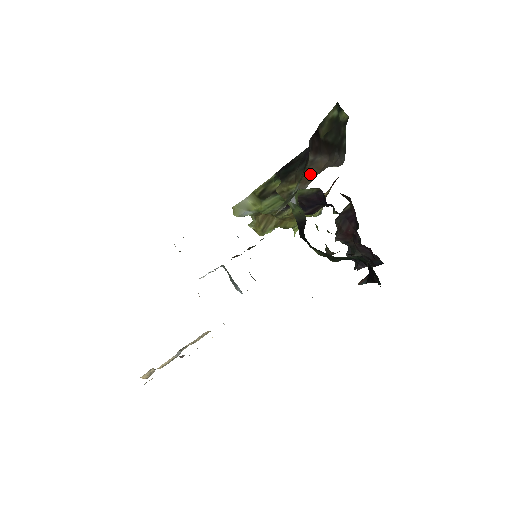
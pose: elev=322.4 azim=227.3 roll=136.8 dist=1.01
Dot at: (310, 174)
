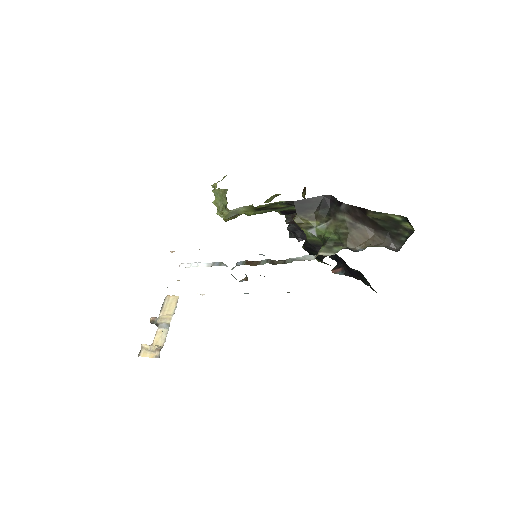
Dot at: (357, 237)
